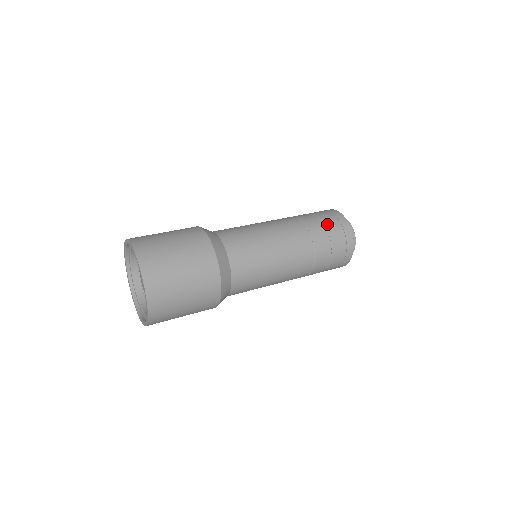
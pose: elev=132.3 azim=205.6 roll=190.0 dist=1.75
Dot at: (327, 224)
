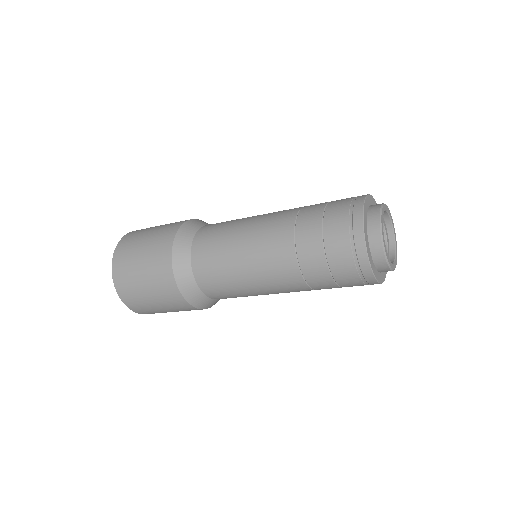
Dot at: (327, 237)
